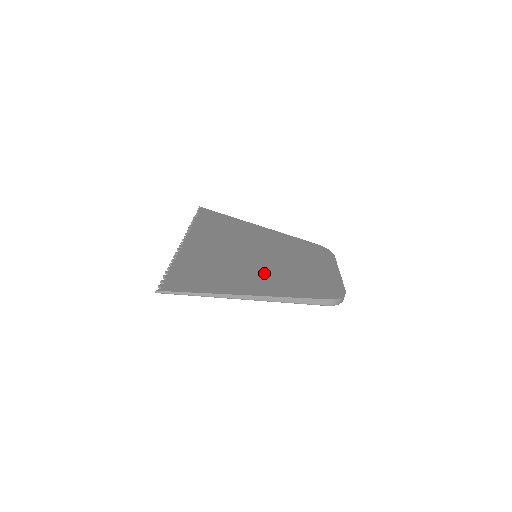
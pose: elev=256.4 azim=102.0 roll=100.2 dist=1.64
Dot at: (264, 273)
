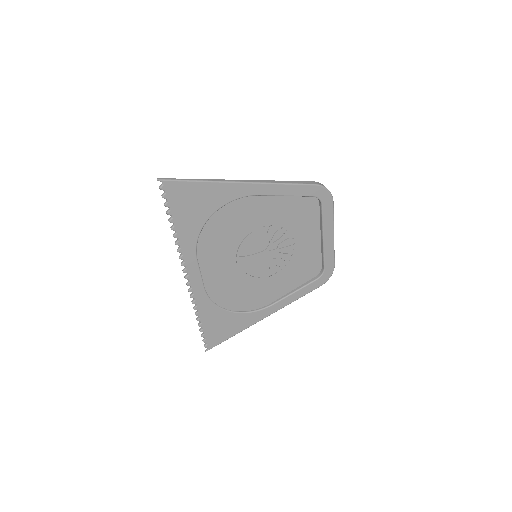
Dot at: (259, 220)
